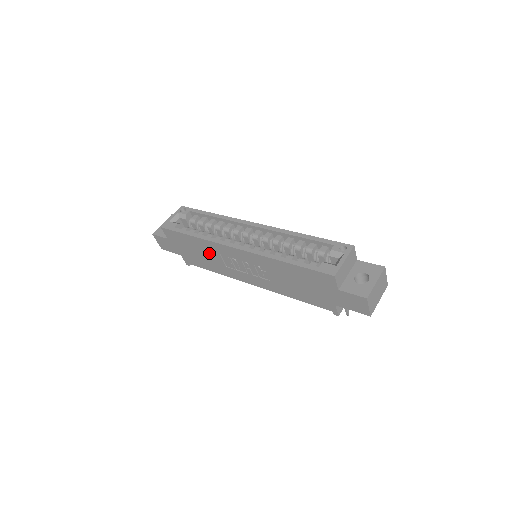
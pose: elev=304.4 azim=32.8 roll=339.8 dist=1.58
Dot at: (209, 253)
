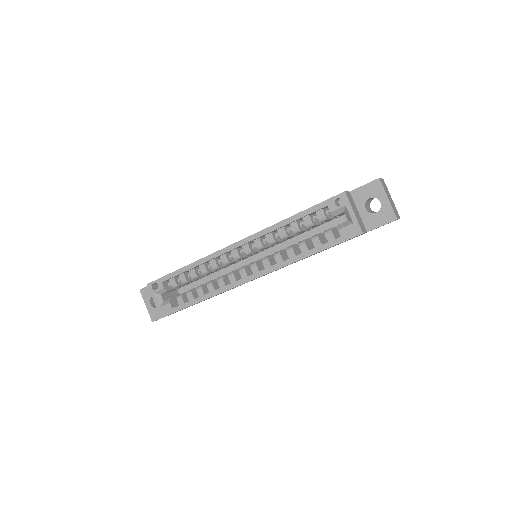
Dot at: occluded
